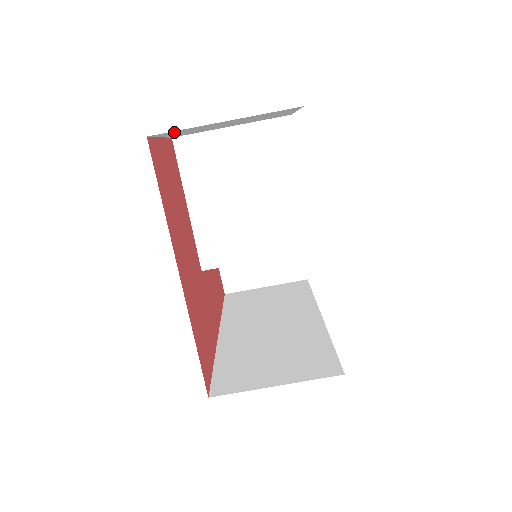
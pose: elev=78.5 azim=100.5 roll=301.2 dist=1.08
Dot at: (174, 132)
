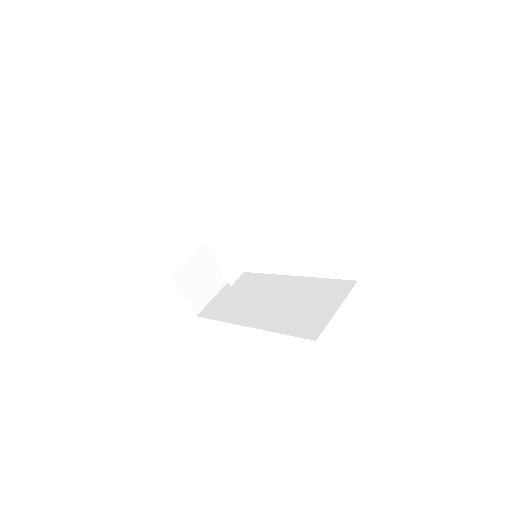
Dot at: occluded
